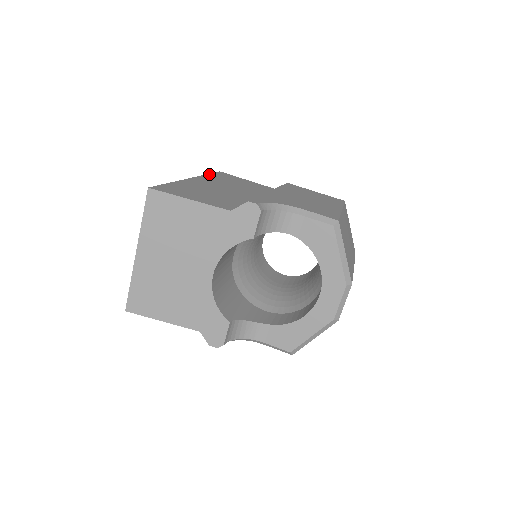
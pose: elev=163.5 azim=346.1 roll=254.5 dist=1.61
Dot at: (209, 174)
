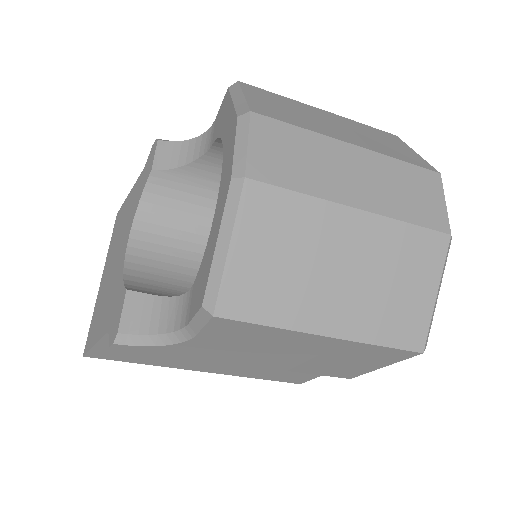
Dot at: occluded
